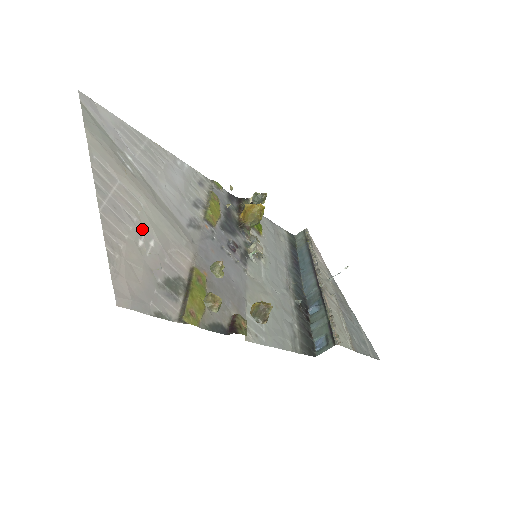
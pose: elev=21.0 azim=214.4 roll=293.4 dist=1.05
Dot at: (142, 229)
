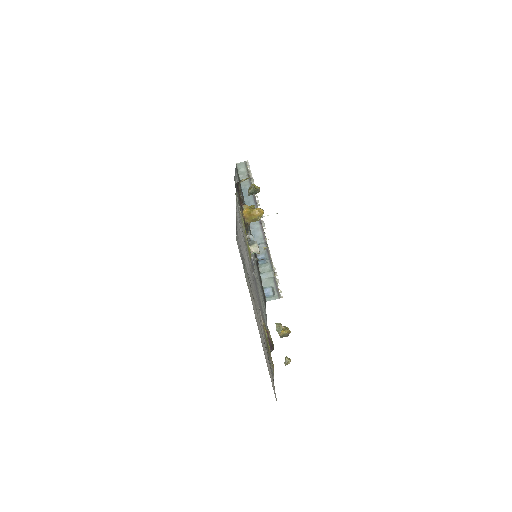
Dot at: (262, 333)
